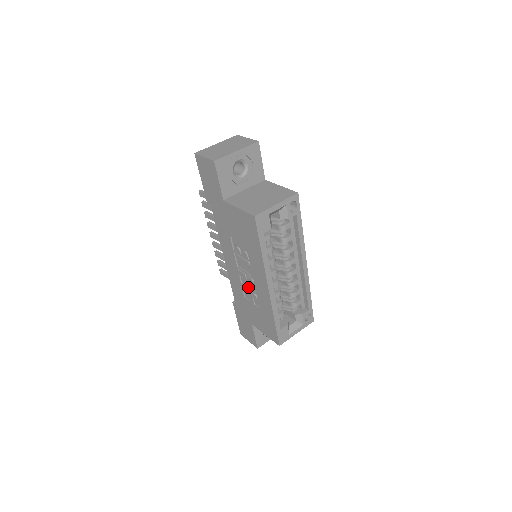
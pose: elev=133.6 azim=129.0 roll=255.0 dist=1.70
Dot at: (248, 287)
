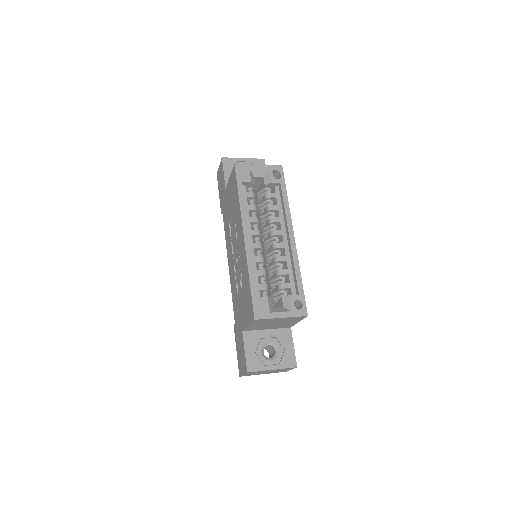
Dot at: (238, 270)
